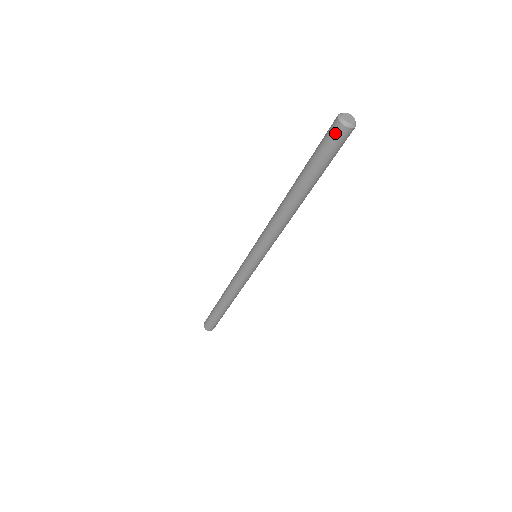
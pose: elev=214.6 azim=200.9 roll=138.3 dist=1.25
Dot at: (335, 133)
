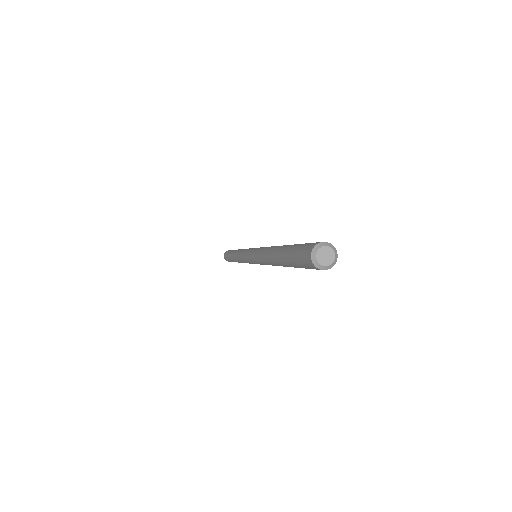
Dot at: occluded
